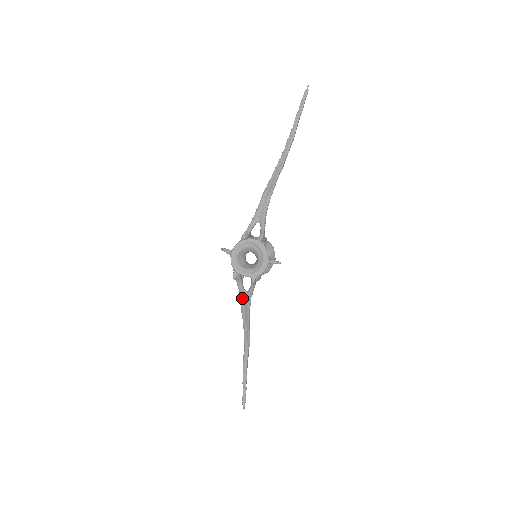
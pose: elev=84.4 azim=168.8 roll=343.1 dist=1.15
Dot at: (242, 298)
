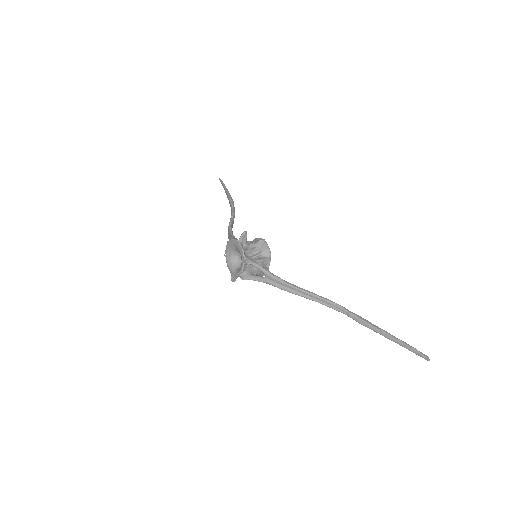
Dot at: (270, 283)
